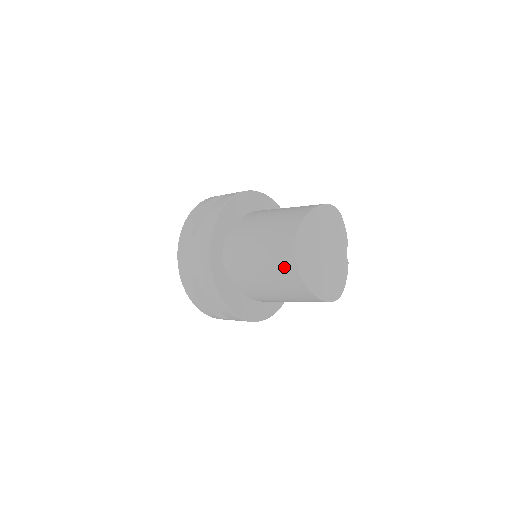
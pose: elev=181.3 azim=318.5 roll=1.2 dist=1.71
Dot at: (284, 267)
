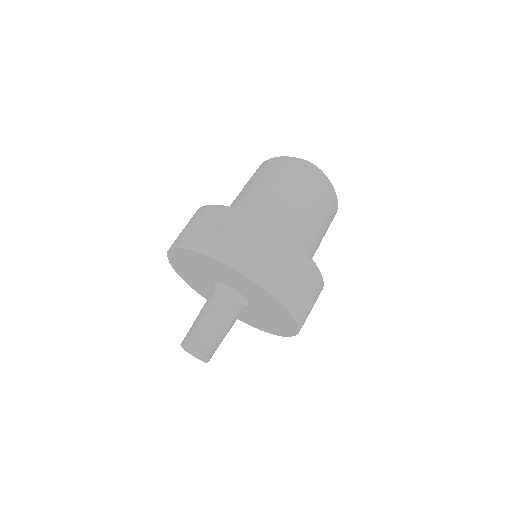
Dot at: (318, 183)
